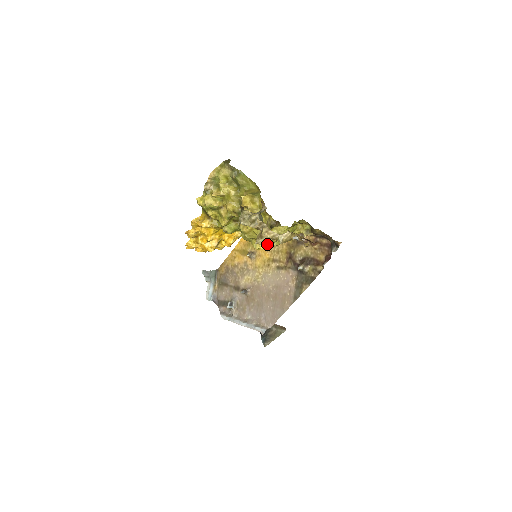
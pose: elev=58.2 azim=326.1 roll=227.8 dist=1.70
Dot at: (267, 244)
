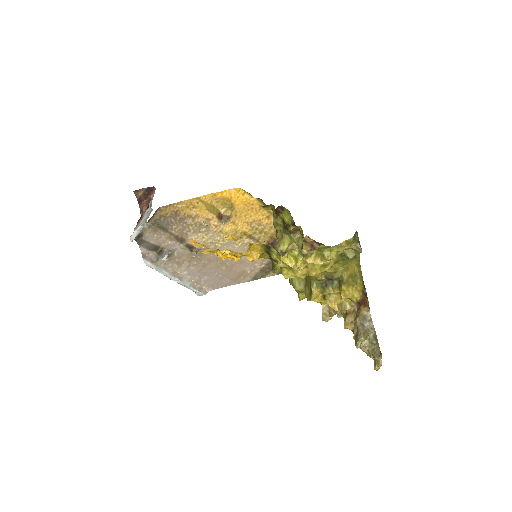
Dot at: occluded
